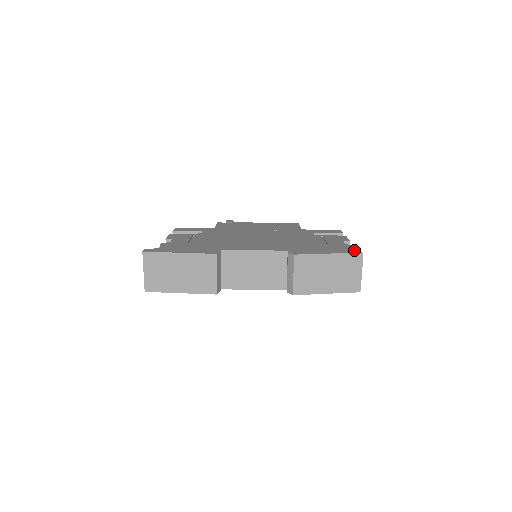
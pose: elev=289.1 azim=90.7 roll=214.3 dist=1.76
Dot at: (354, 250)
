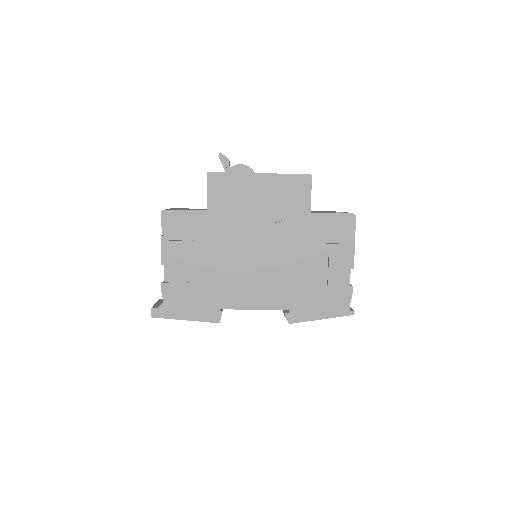
Dot at: (347, 308)
